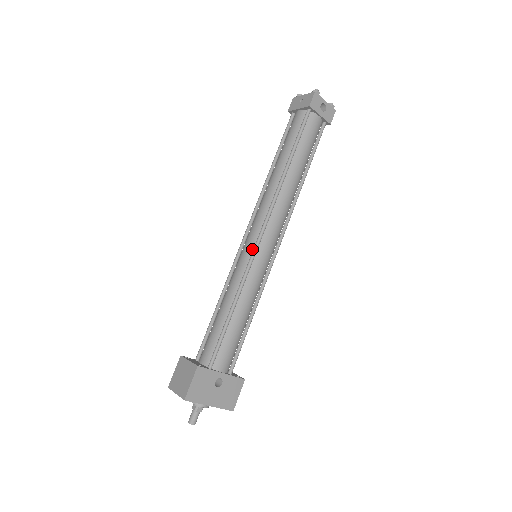
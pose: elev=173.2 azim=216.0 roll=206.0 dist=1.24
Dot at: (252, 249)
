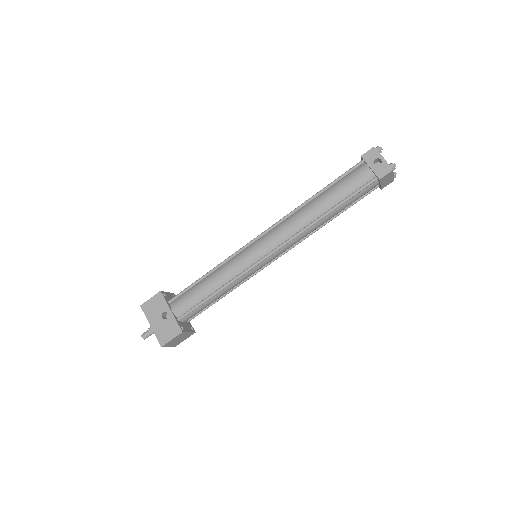
Dot at: (250, 244)
